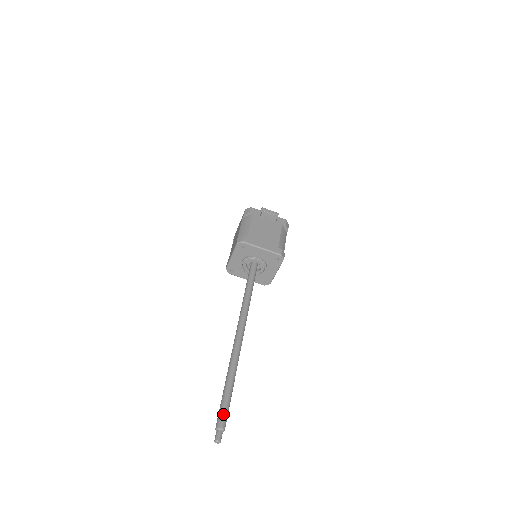
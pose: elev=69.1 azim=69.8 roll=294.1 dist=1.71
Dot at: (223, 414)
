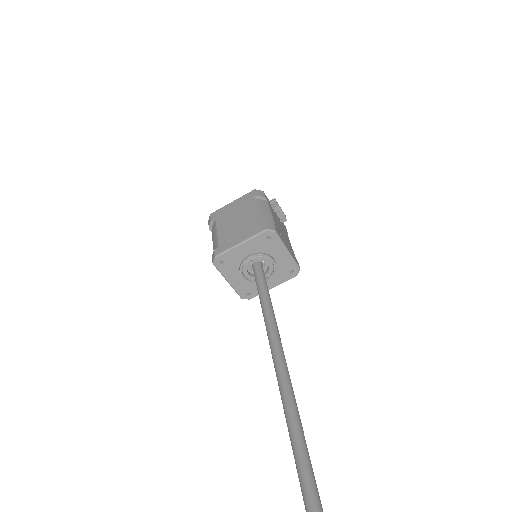
Dot at: (321, 505)
